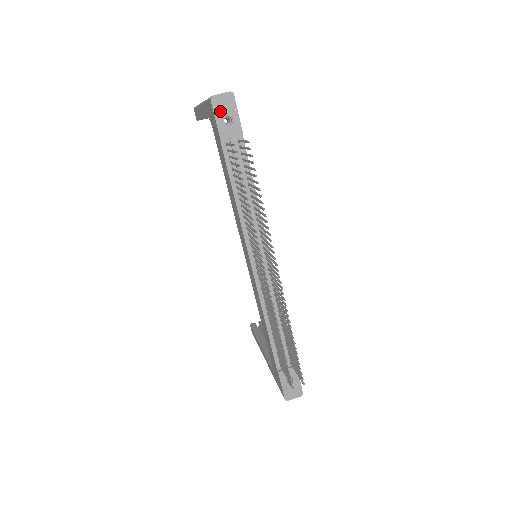
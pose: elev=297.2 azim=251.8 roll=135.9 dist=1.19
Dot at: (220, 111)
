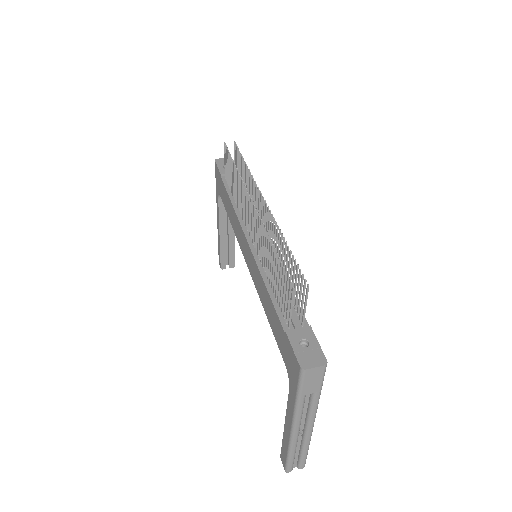
Dot at: (221, 164)
